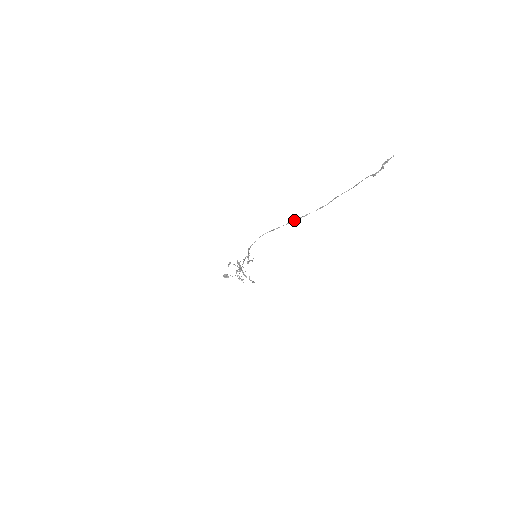
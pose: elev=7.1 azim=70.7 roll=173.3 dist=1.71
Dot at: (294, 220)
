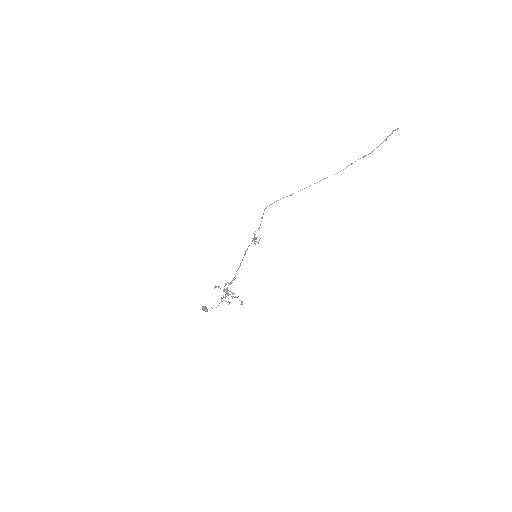
Dot at: occluded
